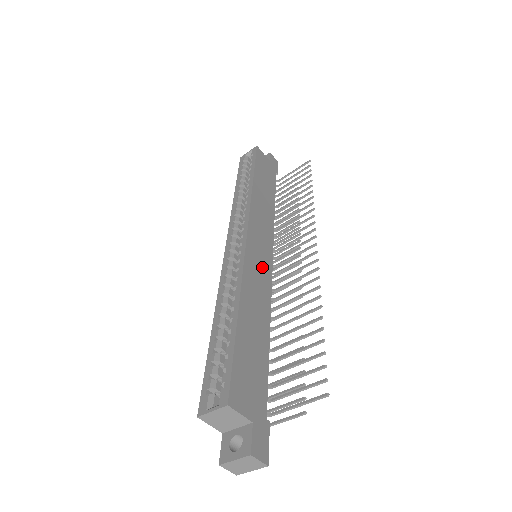
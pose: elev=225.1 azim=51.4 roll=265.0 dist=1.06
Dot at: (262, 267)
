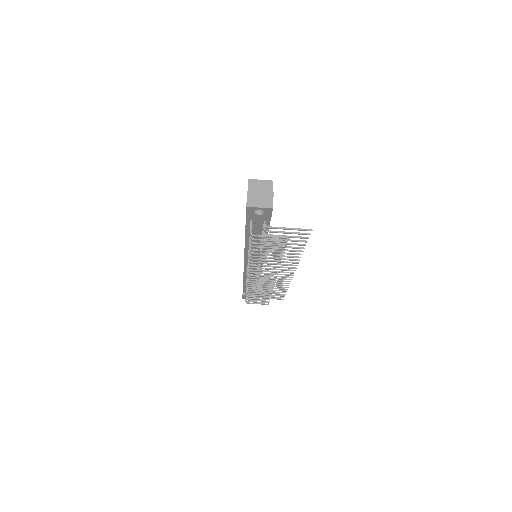
Dot at: occluded
